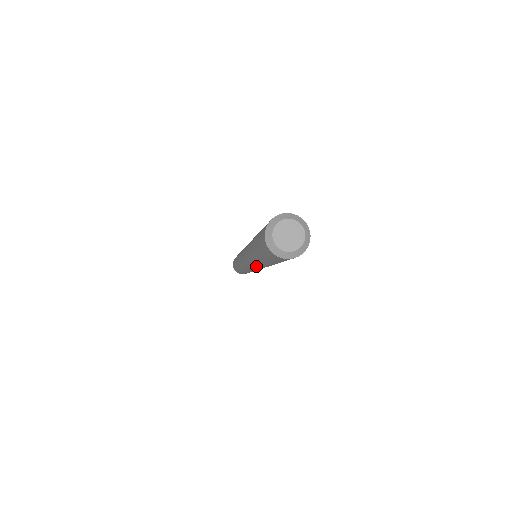
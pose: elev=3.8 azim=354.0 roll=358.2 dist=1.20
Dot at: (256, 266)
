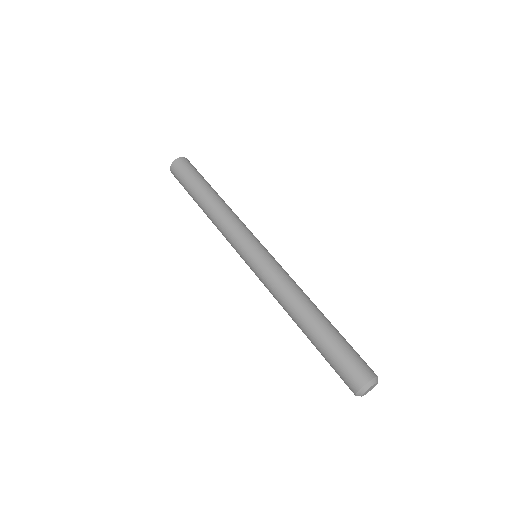
Dot at: occluded
